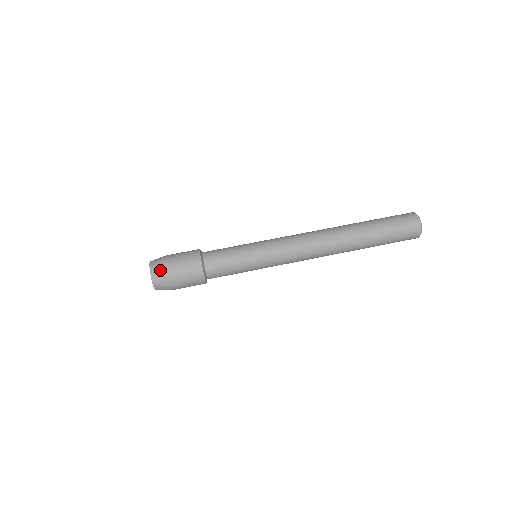
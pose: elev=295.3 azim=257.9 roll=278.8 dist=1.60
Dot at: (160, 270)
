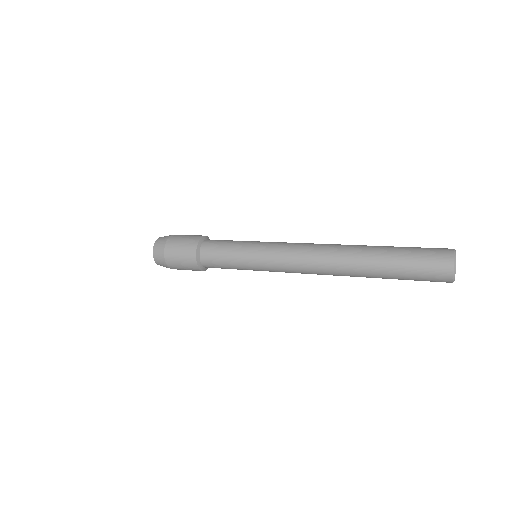
Dot at: (161, 245)
